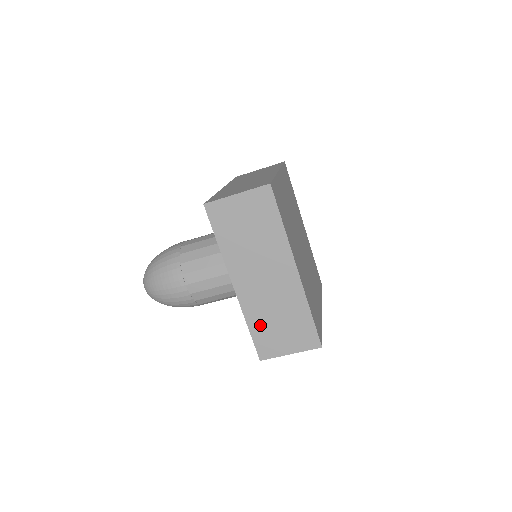
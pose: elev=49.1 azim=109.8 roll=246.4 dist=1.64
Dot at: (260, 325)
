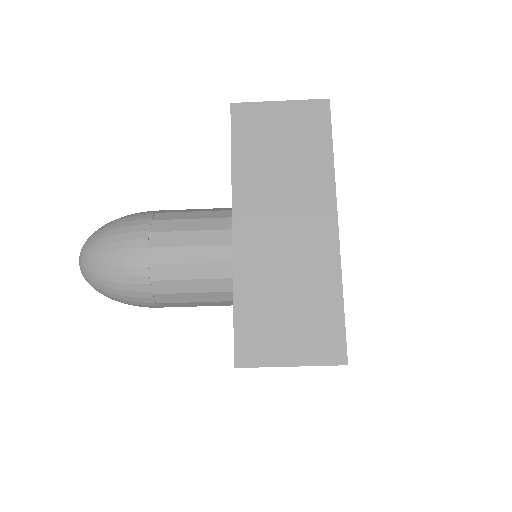
Dot at: occluded
